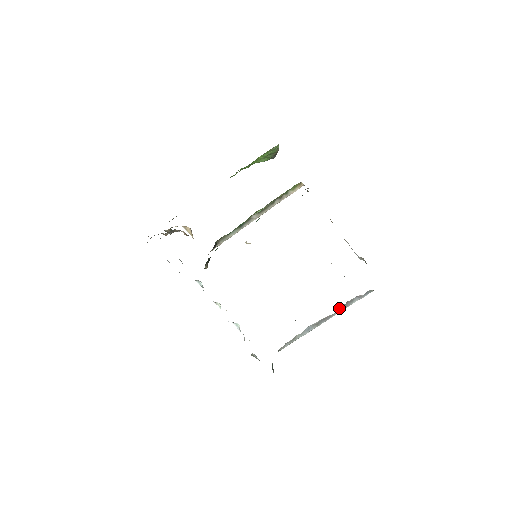
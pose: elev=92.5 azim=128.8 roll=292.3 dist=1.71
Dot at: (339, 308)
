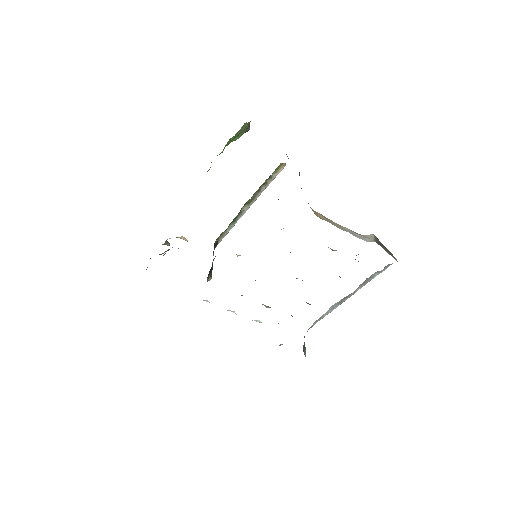
Dot at: (359, 285)
